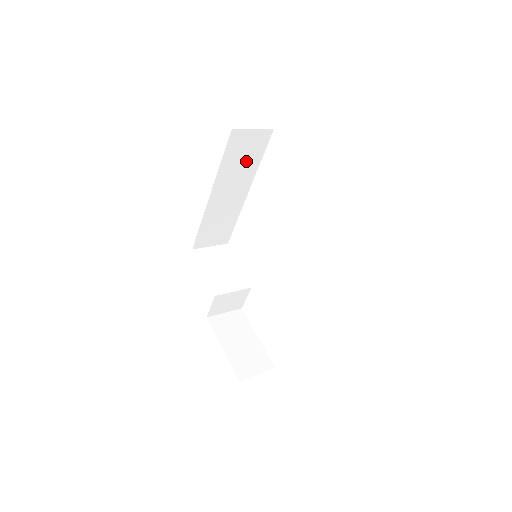
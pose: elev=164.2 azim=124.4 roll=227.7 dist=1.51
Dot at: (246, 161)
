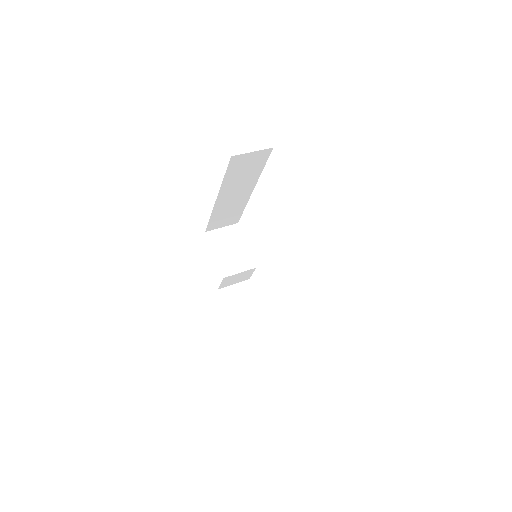
Dot at: (248, 172)
